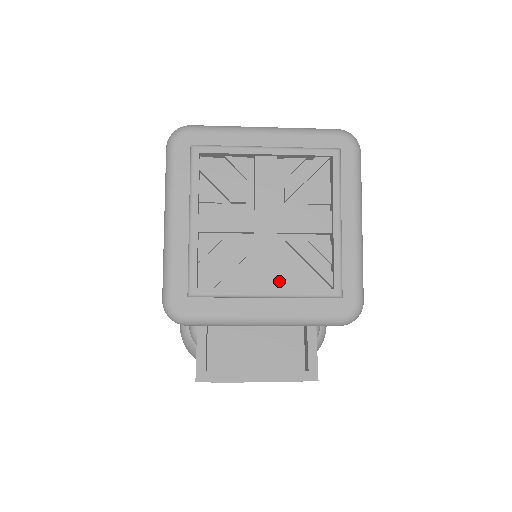
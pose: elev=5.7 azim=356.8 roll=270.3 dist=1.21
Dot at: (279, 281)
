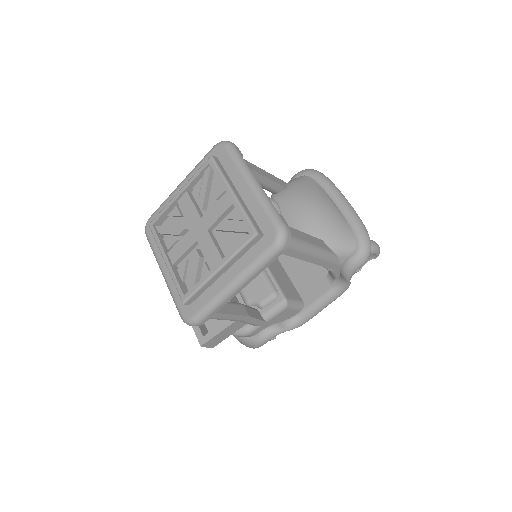
Dot at: (181, 264)
